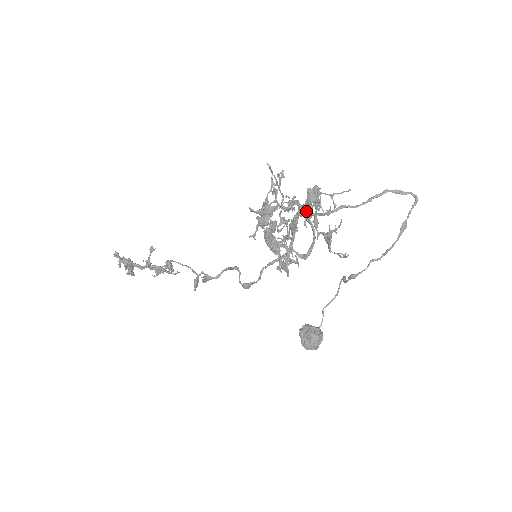
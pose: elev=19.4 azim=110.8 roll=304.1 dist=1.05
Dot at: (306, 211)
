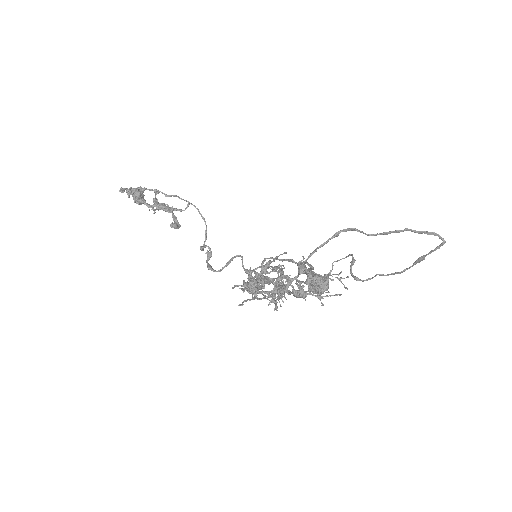
Dot at: (297, 280)
